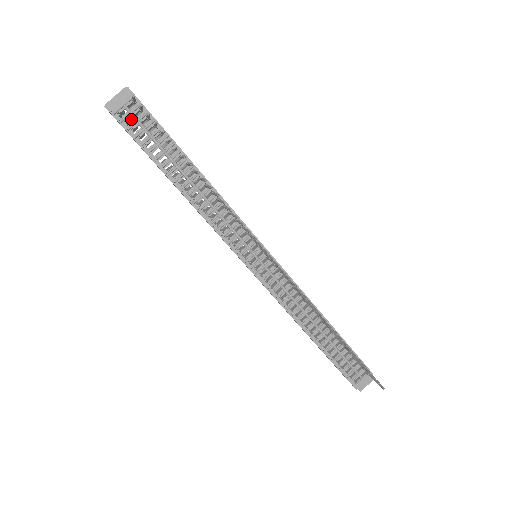
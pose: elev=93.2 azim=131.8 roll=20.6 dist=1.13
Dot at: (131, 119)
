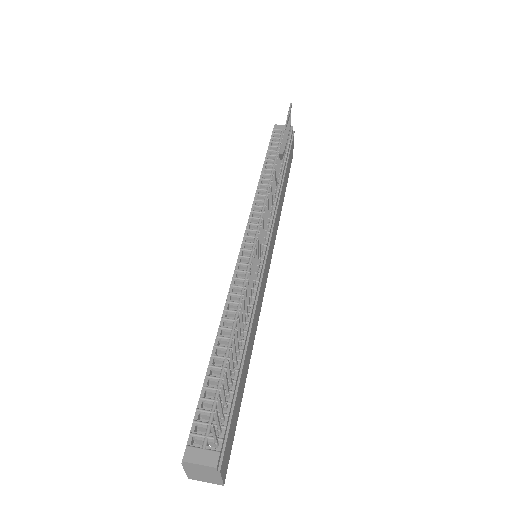
Dot at: occluded
